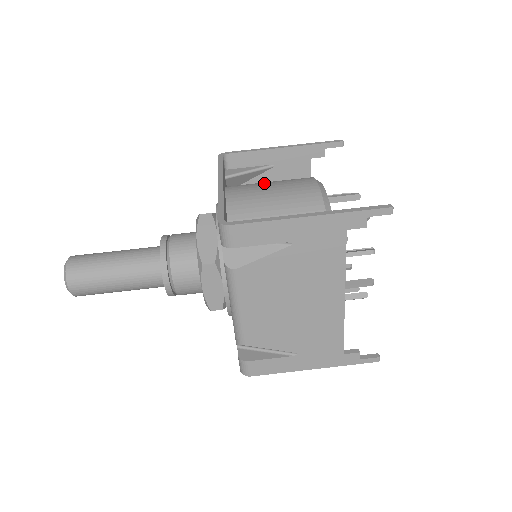
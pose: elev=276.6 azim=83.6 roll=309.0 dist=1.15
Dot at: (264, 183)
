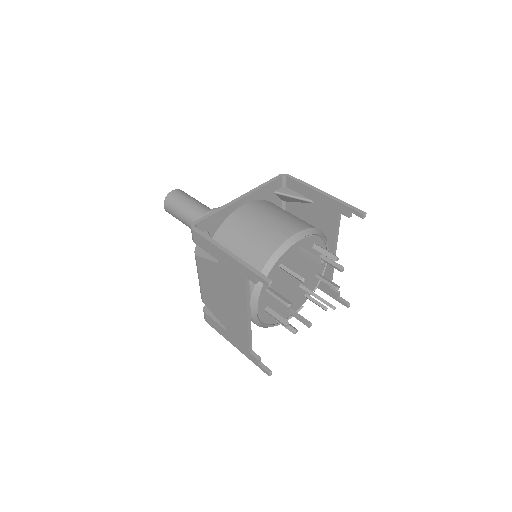
Dot at: (273, 213)
